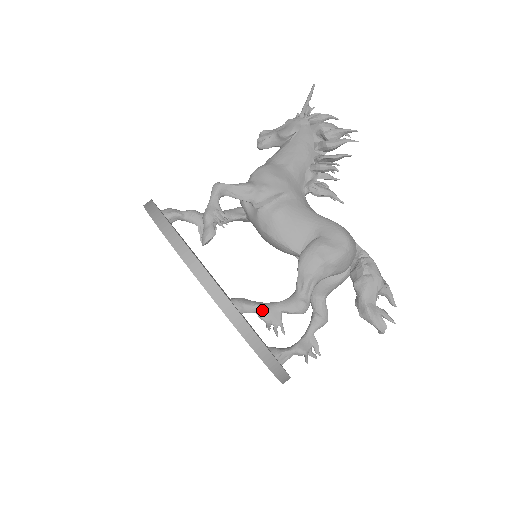
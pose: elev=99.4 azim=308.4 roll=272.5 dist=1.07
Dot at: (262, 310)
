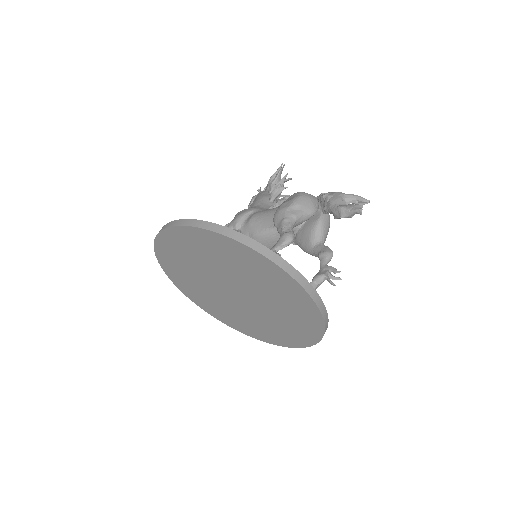
Dot at: occluded
